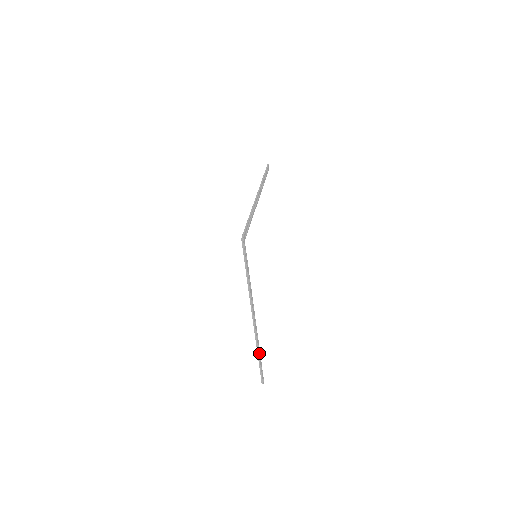
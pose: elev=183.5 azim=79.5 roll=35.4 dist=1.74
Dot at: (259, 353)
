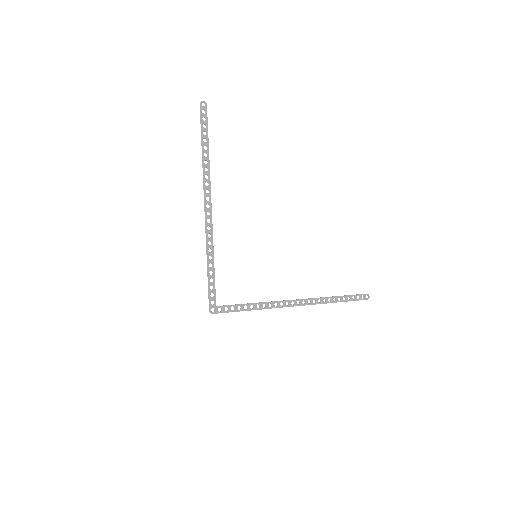
Dot at: (337, 300)
